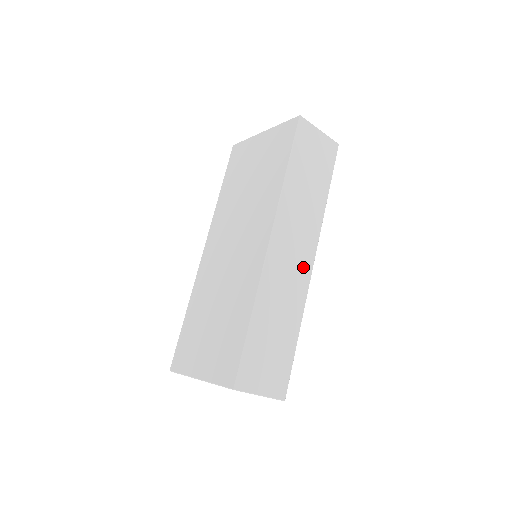
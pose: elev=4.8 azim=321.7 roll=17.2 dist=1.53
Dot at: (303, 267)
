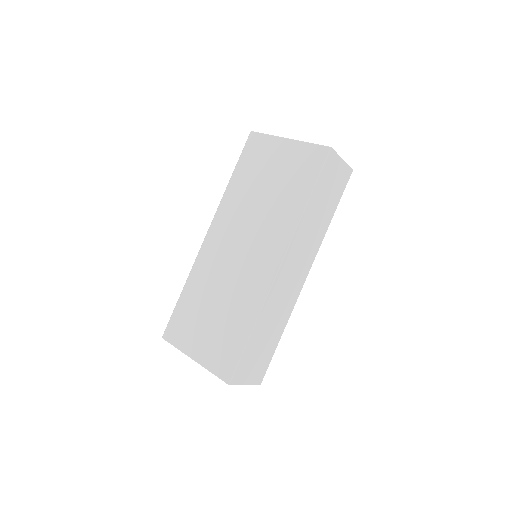
Dot at: (298, 283)
